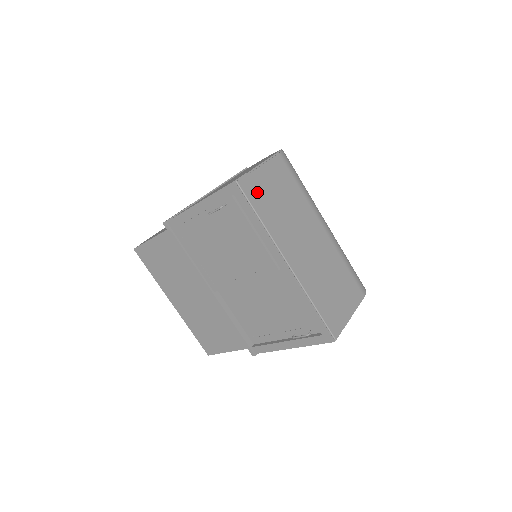
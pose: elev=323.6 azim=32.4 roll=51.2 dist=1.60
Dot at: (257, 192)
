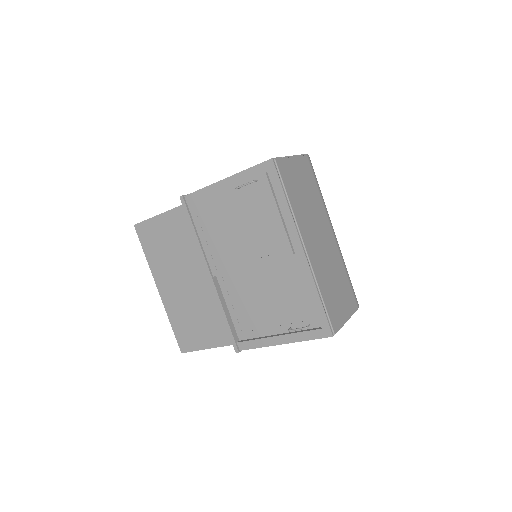
Dot at: (288, 176)
